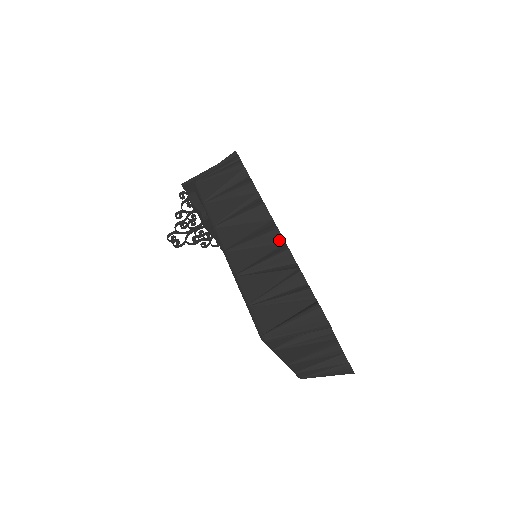
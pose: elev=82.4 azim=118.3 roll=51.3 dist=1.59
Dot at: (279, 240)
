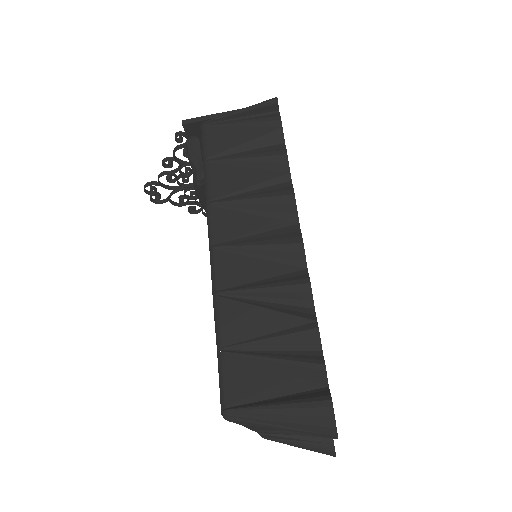
Dot at: (299, 261)
